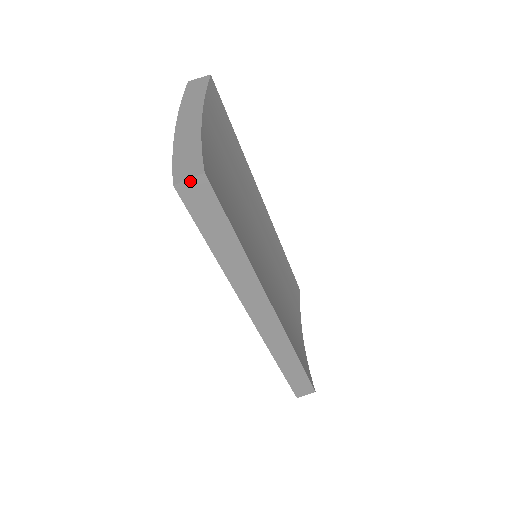
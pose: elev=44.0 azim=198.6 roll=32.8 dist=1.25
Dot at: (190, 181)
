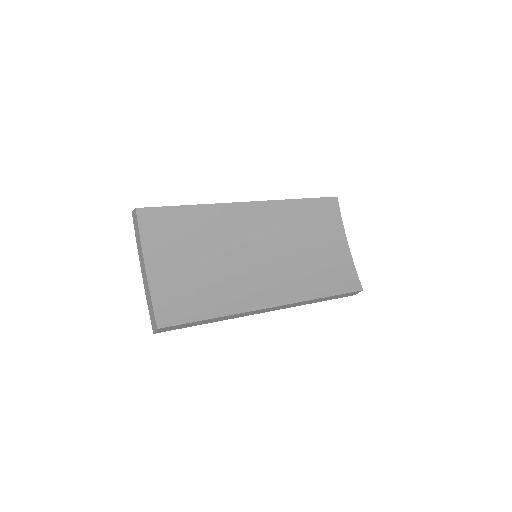
Dot at: (157, 331)
